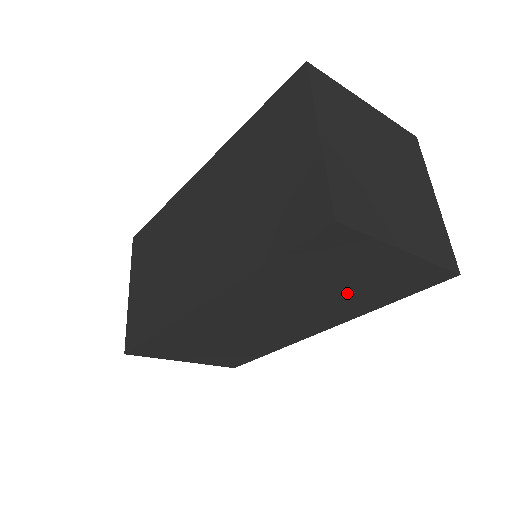
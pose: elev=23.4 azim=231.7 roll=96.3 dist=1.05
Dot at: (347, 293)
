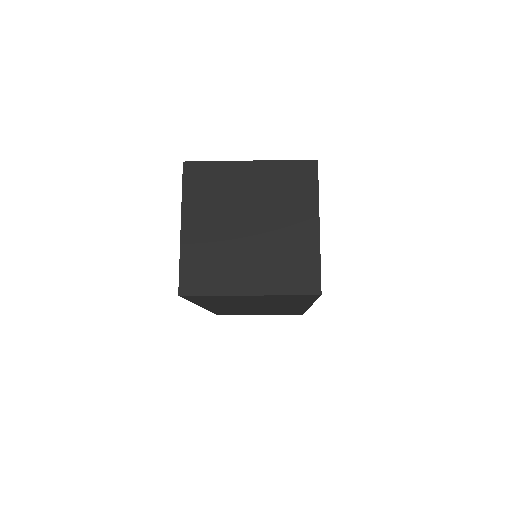
Dot at: (269, 302)
